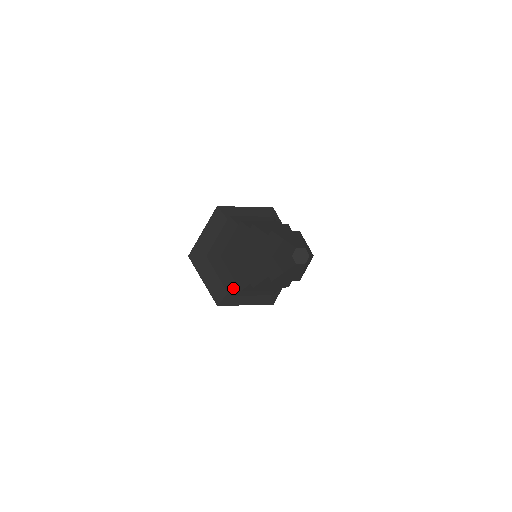
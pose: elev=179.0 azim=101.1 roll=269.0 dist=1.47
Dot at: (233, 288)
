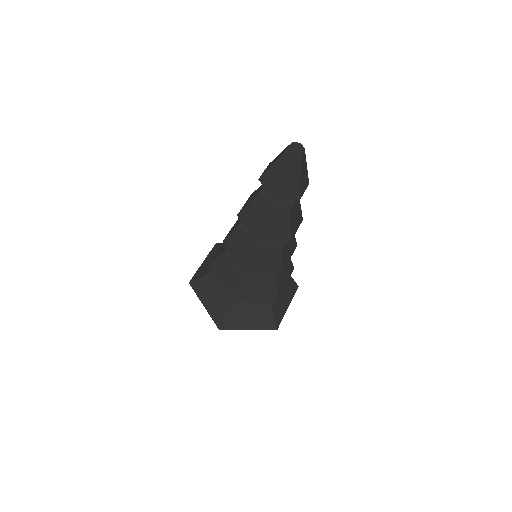
Dot at: (235, 286)
